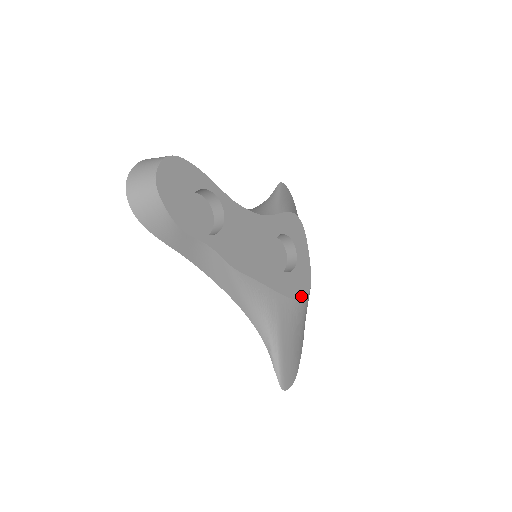
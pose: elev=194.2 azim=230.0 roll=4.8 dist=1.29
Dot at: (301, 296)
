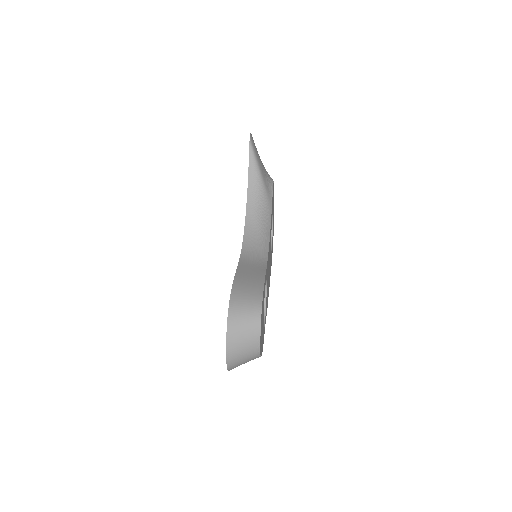
Dot at: occluded
